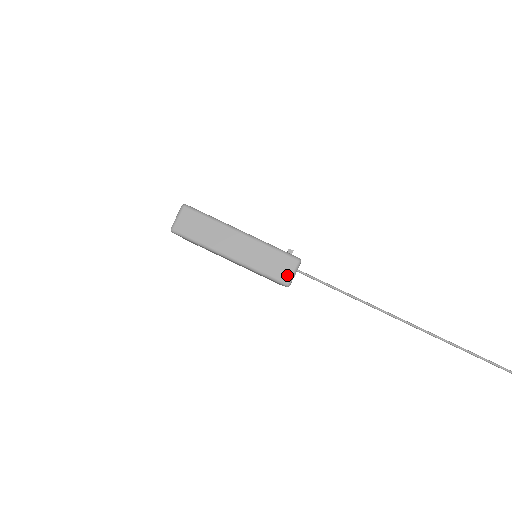
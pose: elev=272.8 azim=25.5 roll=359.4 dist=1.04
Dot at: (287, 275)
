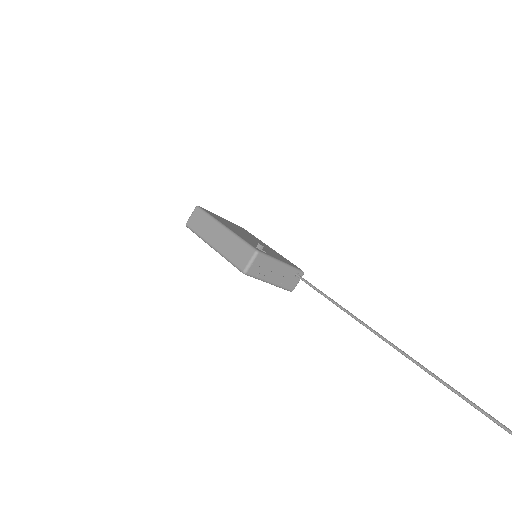
Dot at: (244, 263)
